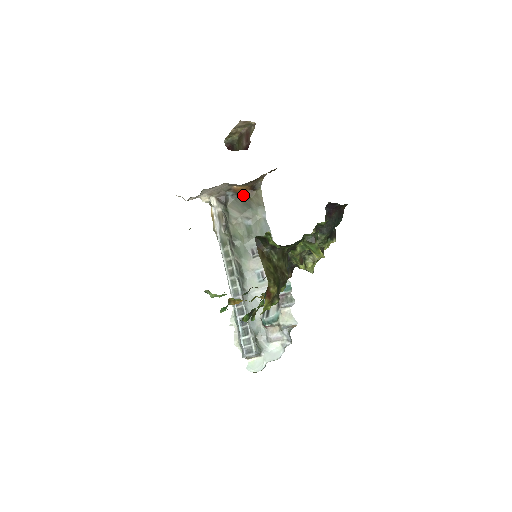
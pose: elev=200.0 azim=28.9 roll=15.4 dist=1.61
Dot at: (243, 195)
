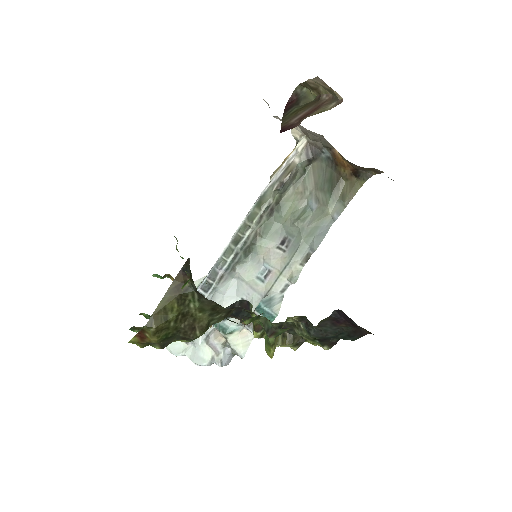
Dot at: (339, 169)
